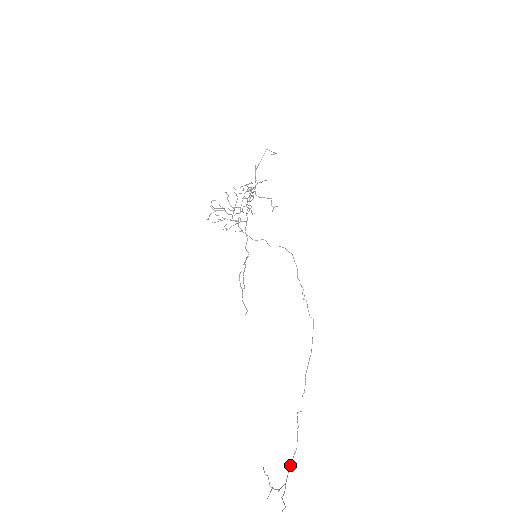
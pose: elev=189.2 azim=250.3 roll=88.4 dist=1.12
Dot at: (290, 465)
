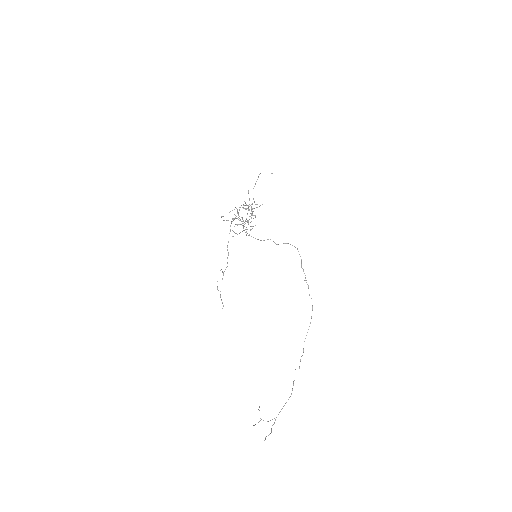
Dot at: (283, 406)
